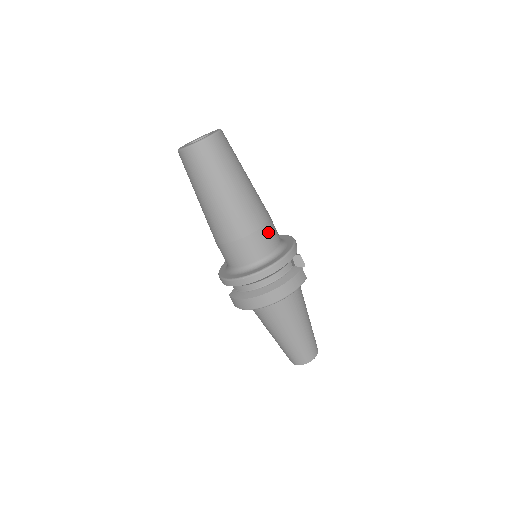
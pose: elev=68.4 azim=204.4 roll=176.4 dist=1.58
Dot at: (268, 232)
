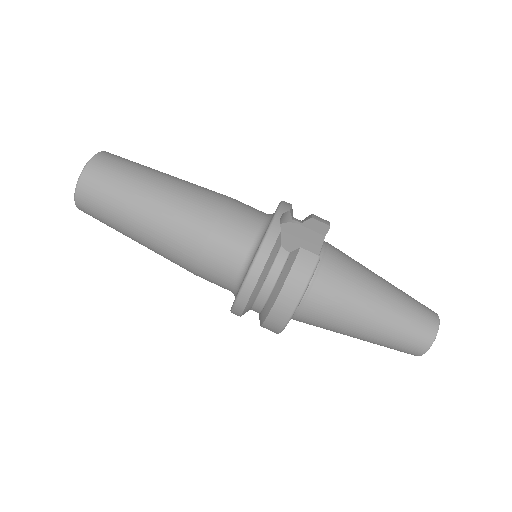
Dot at: (224, 233)
